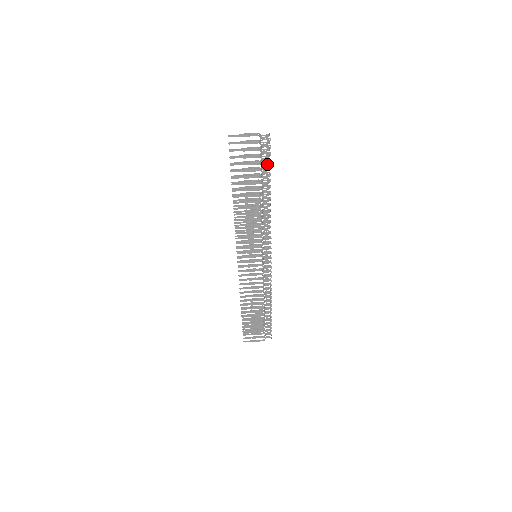
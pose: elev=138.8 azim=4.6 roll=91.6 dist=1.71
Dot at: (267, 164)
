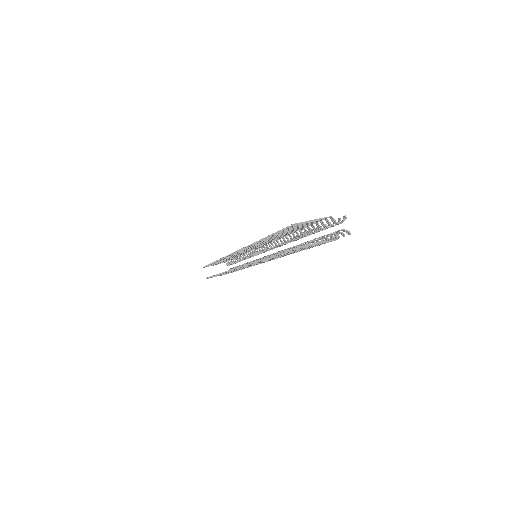
Dot at: occluded
